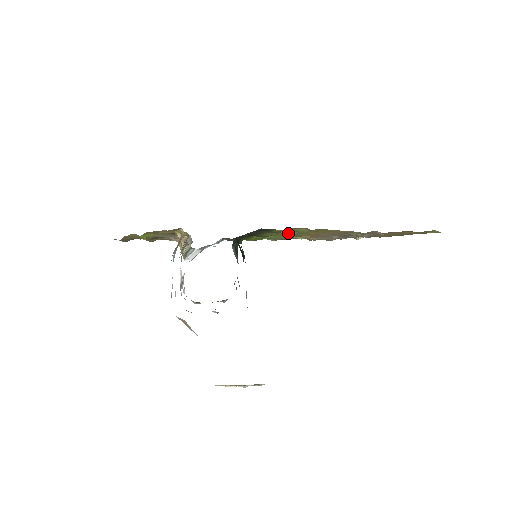
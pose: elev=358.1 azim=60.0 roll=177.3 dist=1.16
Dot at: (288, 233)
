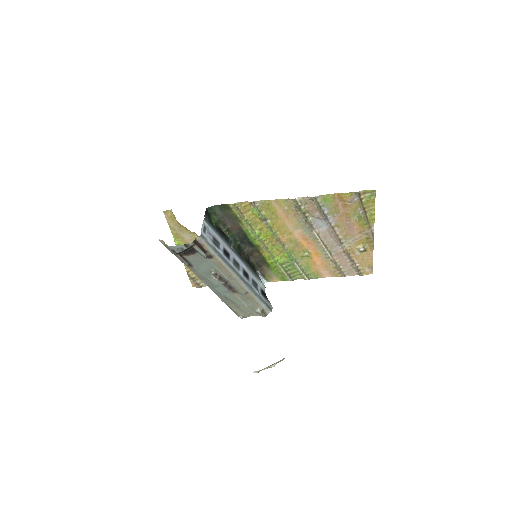
Dot at: (266, 231)
